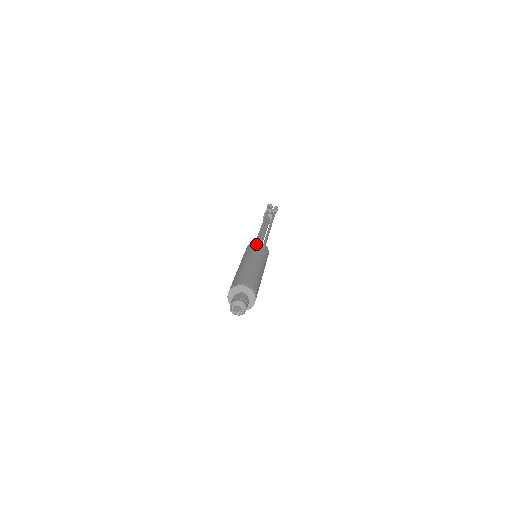
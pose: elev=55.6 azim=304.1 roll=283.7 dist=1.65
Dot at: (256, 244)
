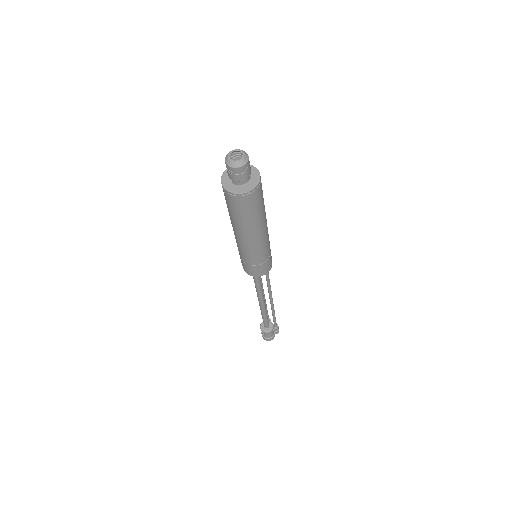
Dot at: occluded
